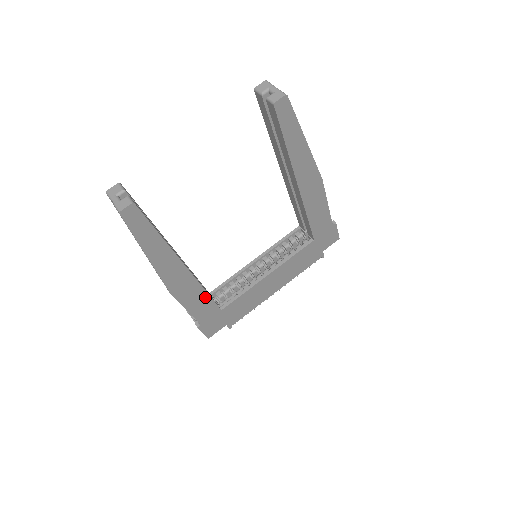
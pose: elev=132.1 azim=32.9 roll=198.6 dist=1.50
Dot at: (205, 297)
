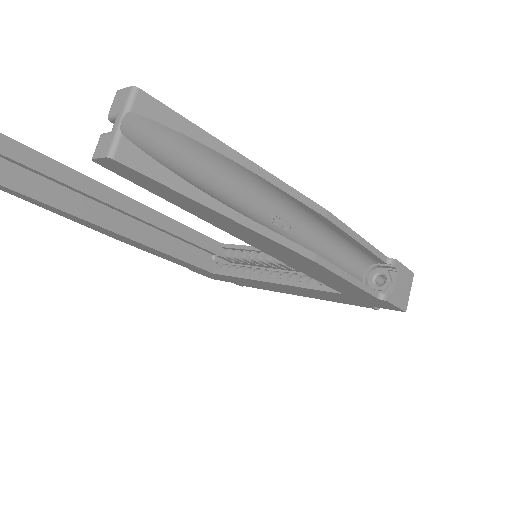
Dot at: (177, 259)
